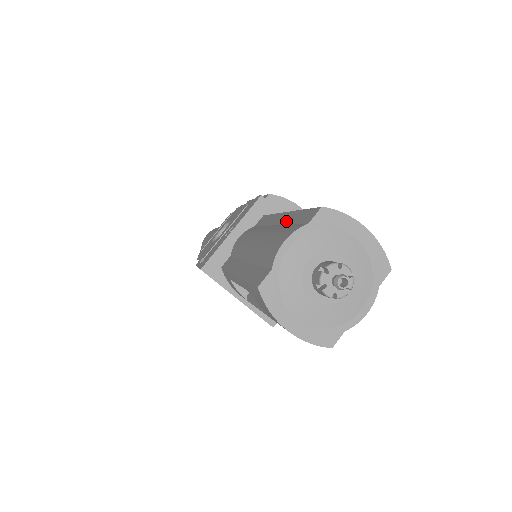
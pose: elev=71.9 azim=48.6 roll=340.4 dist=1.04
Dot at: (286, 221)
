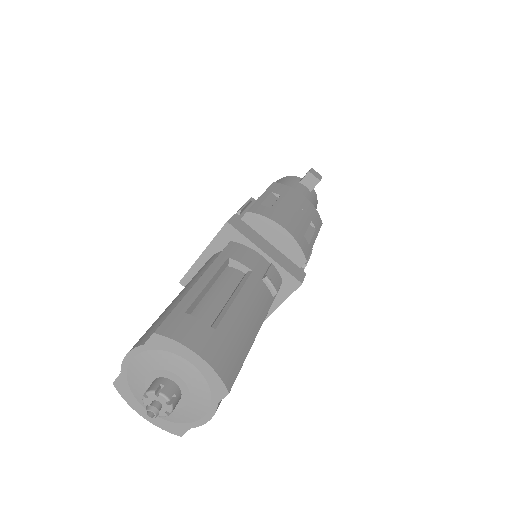
Dot at: occluded
